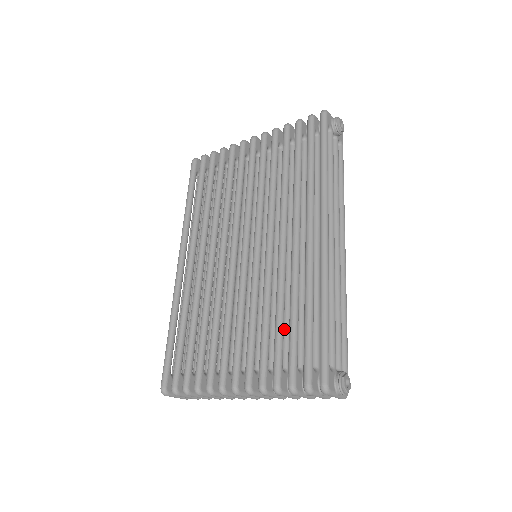
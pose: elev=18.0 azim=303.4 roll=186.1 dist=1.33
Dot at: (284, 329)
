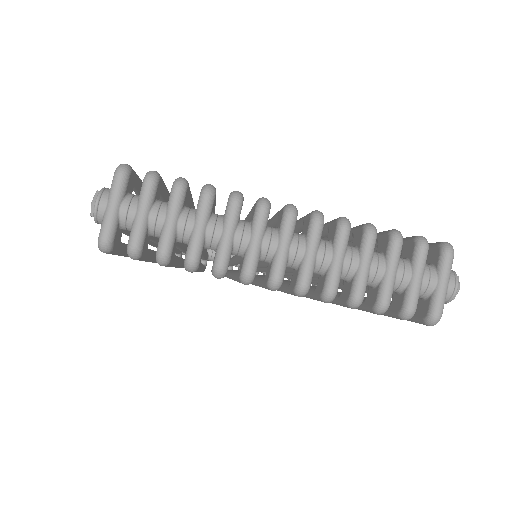
Dot at: occluded
